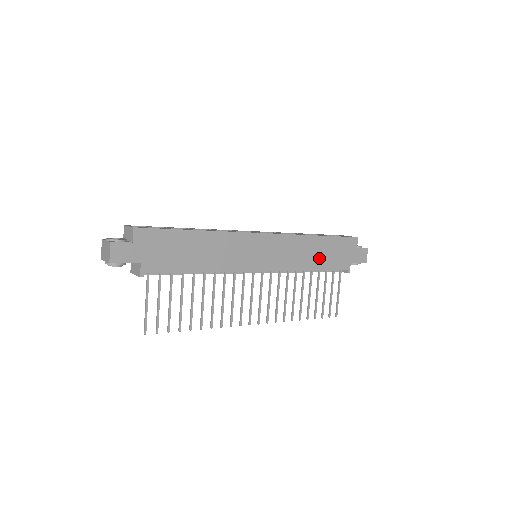
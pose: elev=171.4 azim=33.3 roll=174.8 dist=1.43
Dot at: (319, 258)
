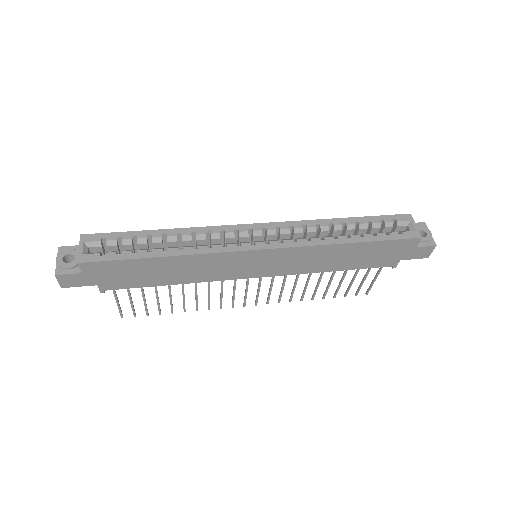
Dot at: (347, 261)
